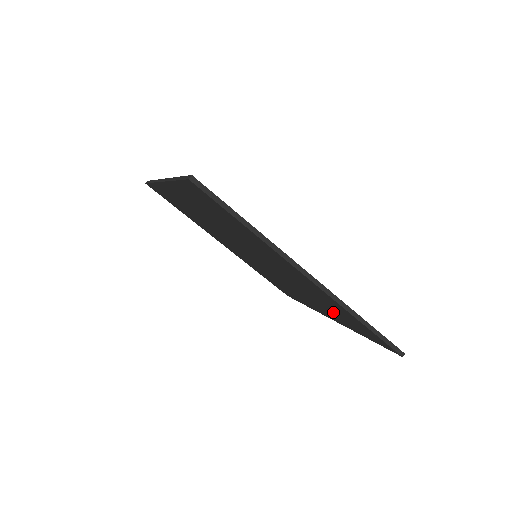
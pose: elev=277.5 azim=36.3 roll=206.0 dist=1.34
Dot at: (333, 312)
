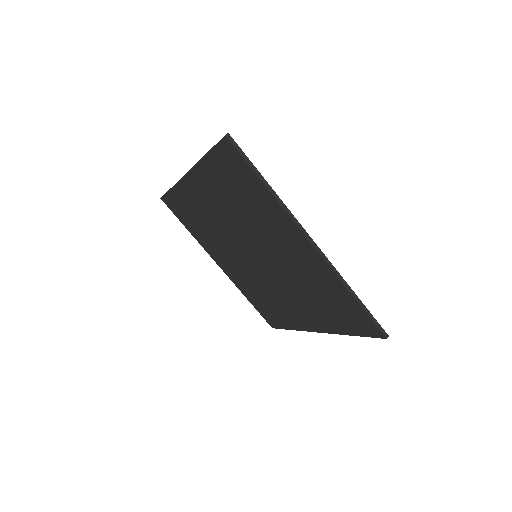
Dot at: (323, 306)
